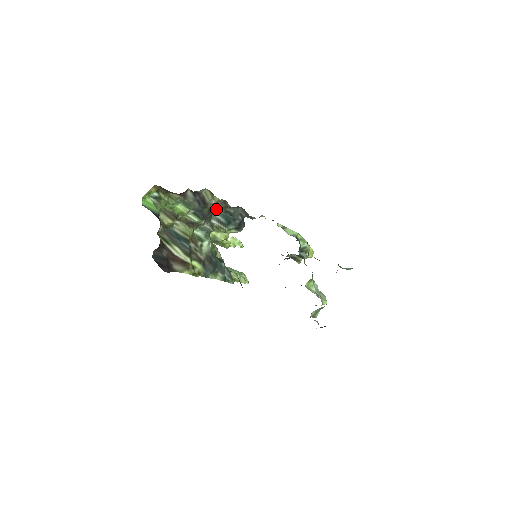
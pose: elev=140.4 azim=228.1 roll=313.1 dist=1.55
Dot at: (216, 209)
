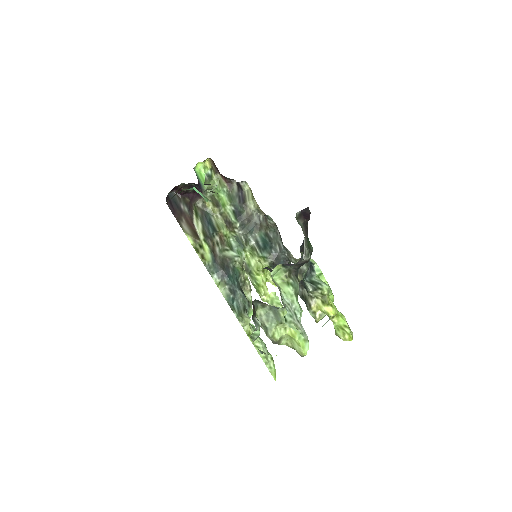
Dot at: (258, 226)
